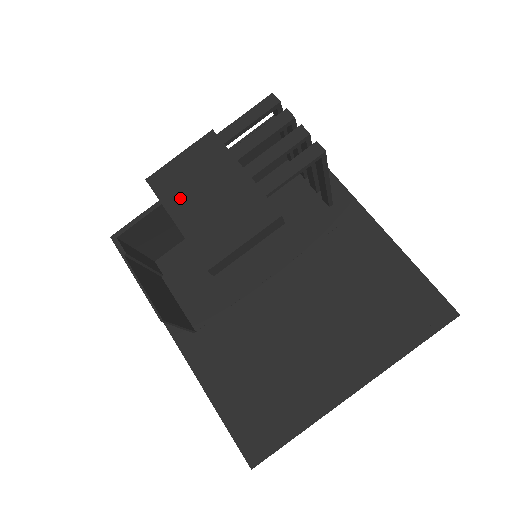
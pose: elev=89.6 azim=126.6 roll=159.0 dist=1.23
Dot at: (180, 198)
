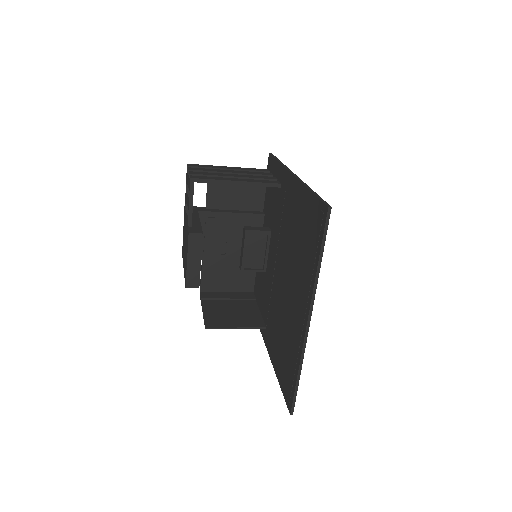
Dot at: occluded
